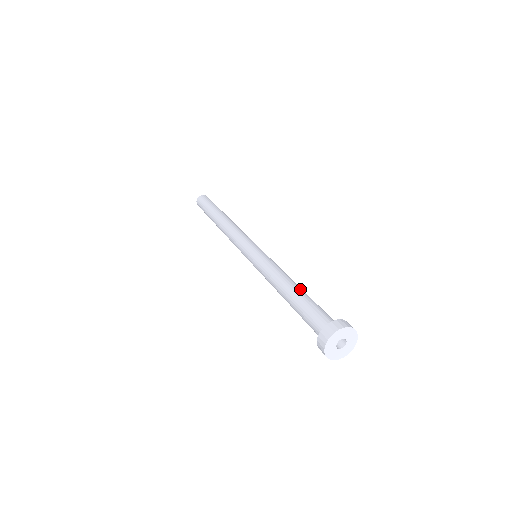
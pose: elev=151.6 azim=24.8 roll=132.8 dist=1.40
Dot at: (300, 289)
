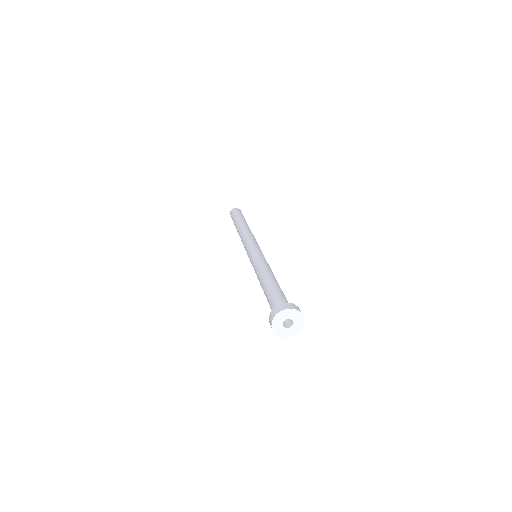
Dot at: (273, 280)
